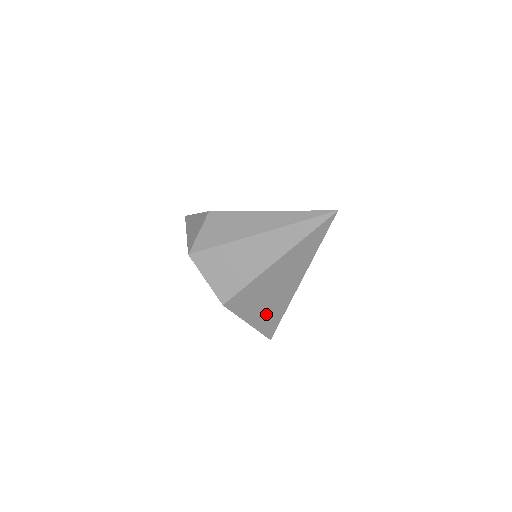
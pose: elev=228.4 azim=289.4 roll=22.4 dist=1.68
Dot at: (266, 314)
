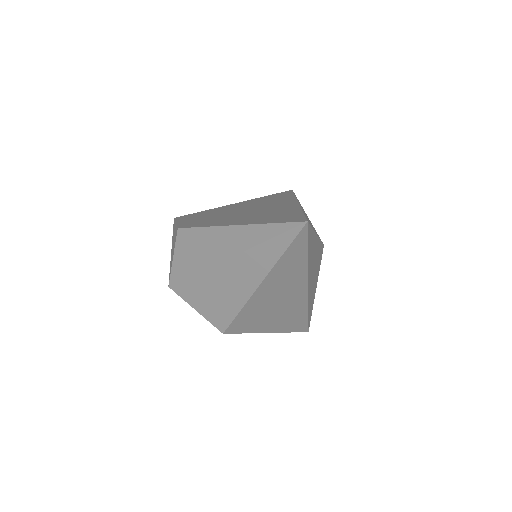
Dot at: (285, 320)
